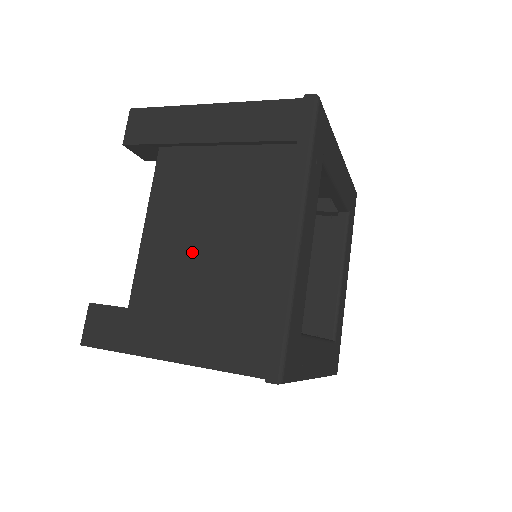
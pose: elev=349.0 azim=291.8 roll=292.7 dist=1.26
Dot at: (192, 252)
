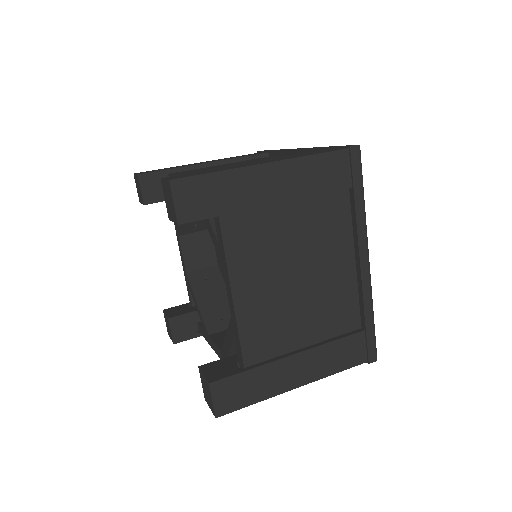
Dot at: (287, 302)
